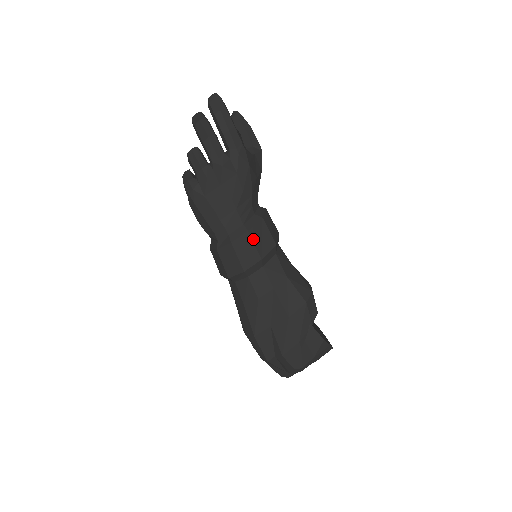
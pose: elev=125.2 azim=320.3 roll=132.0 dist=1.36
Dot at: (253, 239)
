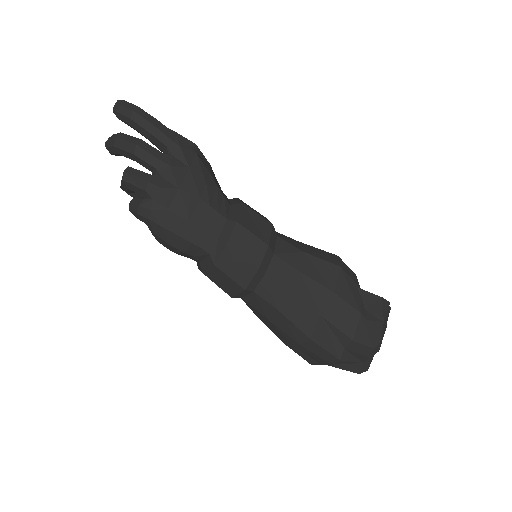
Dot at: (247, 228)
